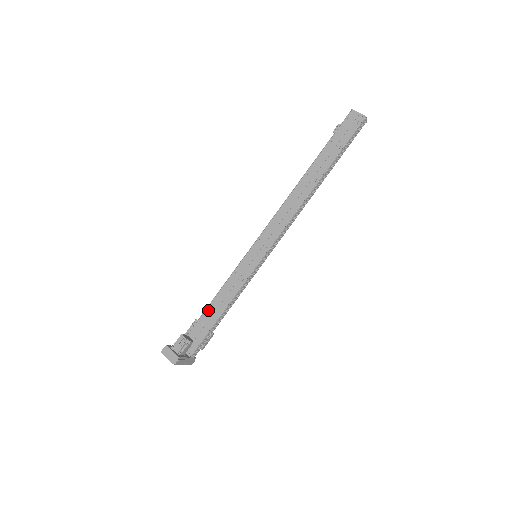
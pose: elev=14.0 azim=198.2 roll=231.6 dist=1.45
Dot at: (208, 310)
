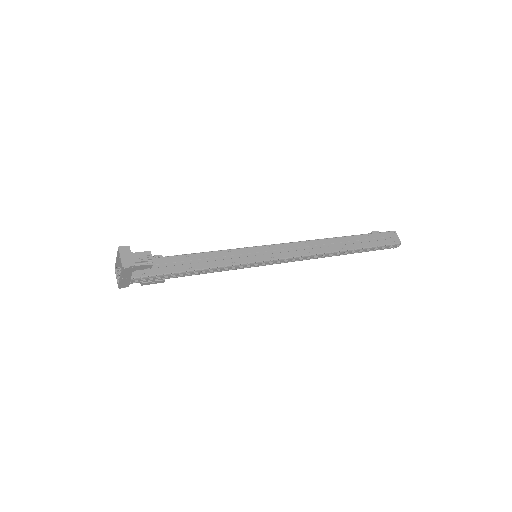
Dot at: (183, 257)
